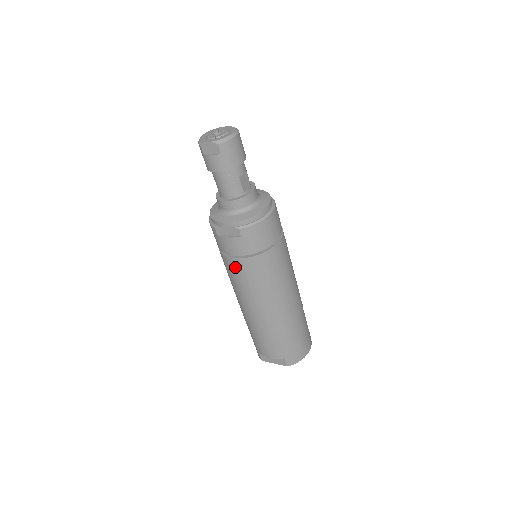
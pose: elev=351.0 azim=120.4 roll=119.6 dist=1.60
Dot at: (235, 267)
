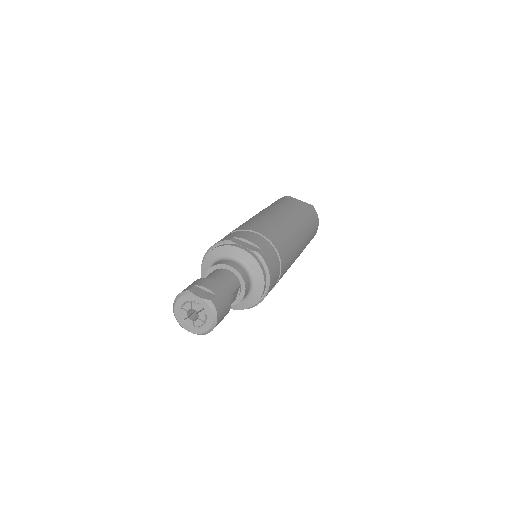
Dot at: occluded
